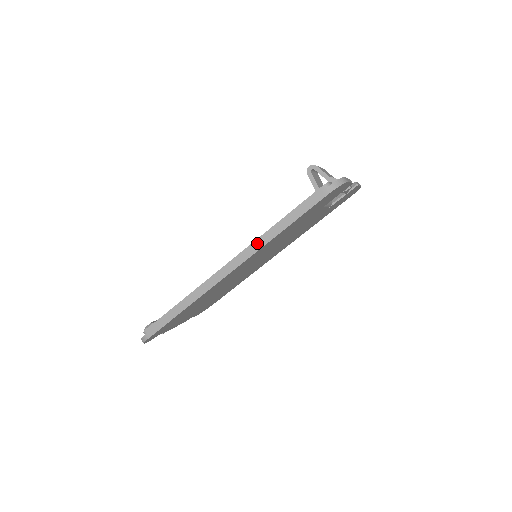
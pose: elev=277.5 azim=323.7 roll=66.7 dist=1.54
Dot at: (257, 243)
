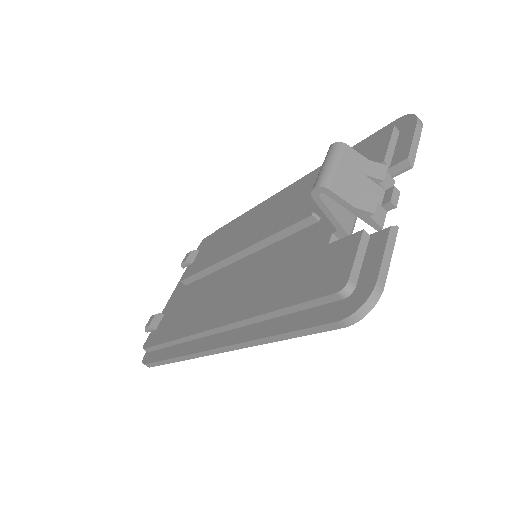
Dot at: (246, 323)
